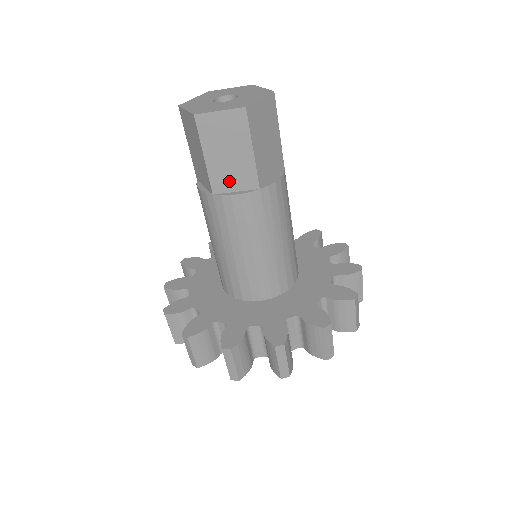
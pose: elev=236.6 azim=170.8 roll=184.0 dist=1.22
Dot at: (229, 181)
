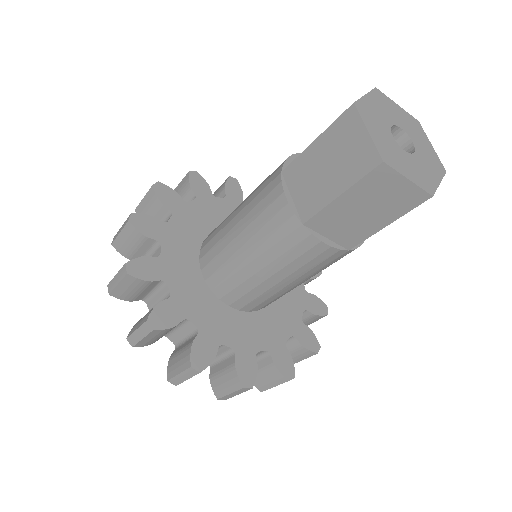
Dot at: (333, 227)
